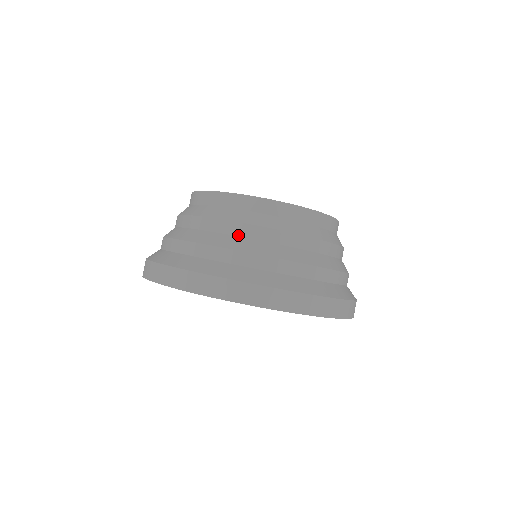
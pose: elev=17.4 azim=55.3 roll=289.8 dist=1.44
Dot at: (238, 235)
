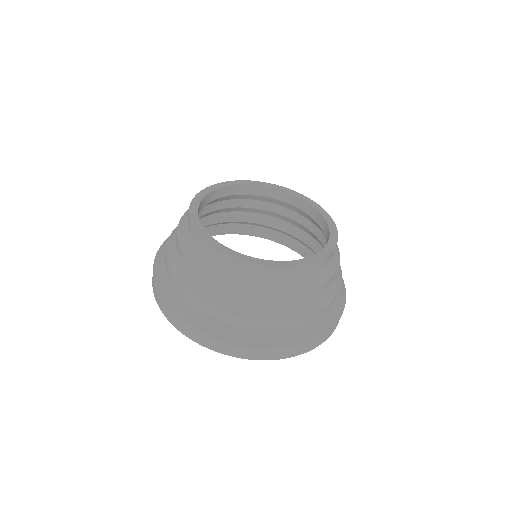
Dot at: (324, 291)
